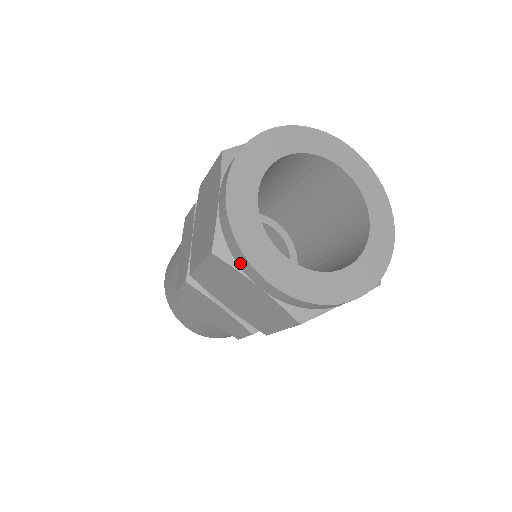
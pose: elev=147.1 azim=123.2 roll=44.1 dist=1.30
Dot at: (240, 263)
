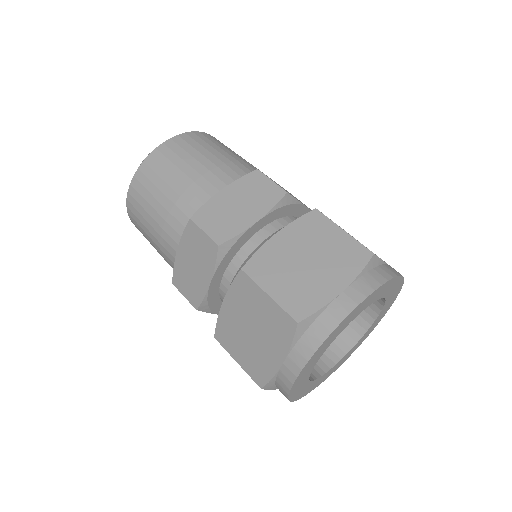
Dot at: occluded
